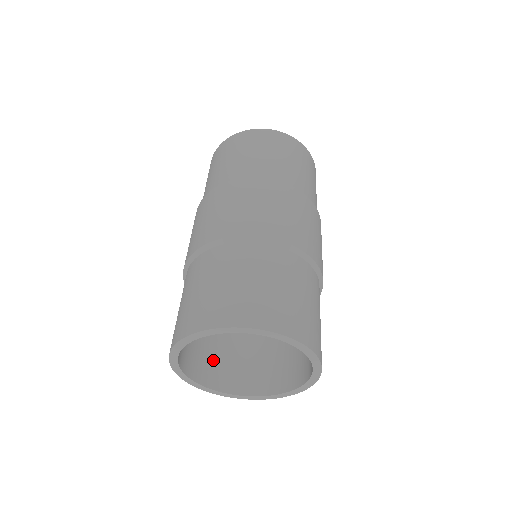
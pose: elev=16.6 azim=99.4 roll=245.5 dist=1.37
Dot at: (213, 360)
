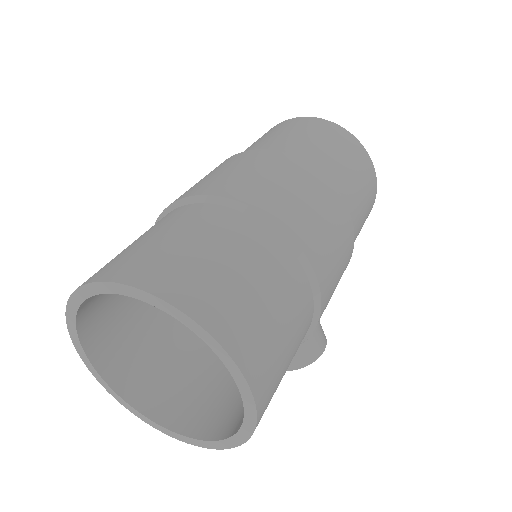
Dot at: (166, 380)
